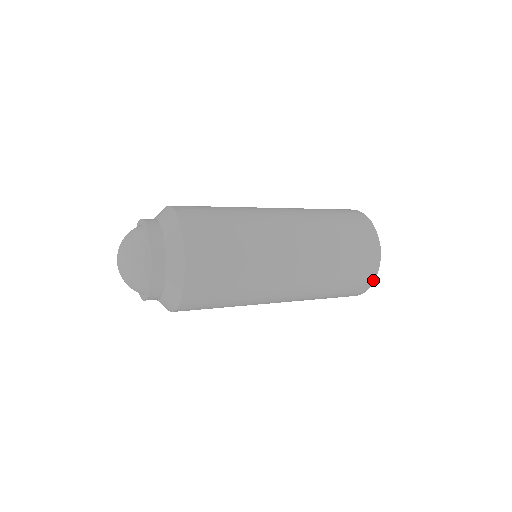
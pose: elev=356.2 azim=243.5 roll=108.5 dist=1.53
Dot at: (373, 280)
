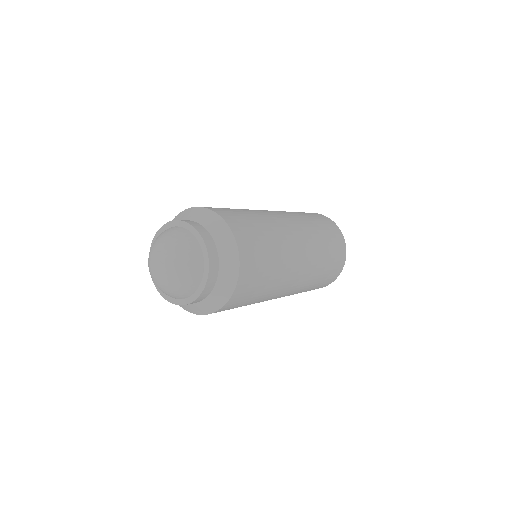
Dot at: (325, 286)
